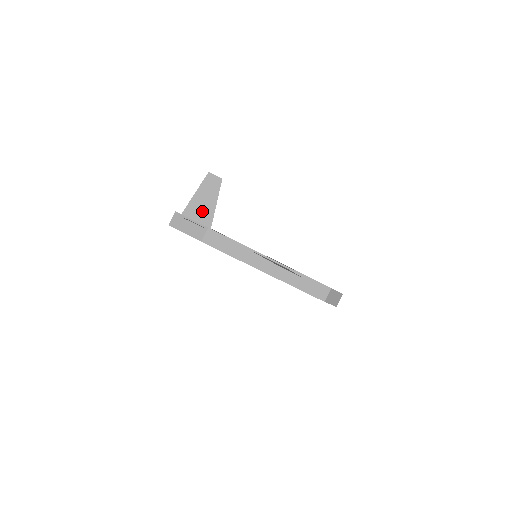
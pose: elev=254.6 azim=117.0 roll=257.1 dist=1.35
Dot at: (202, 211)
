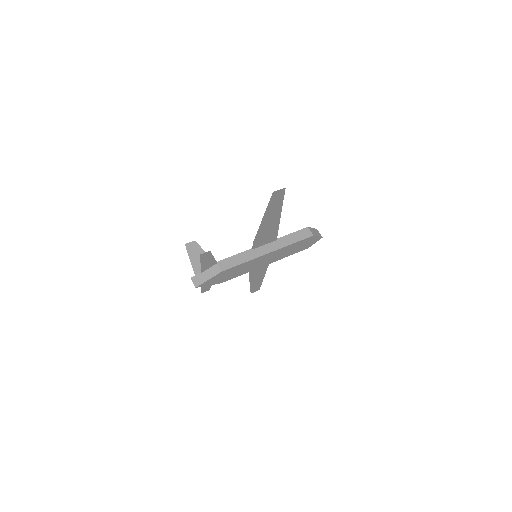
Dot at: occluded
